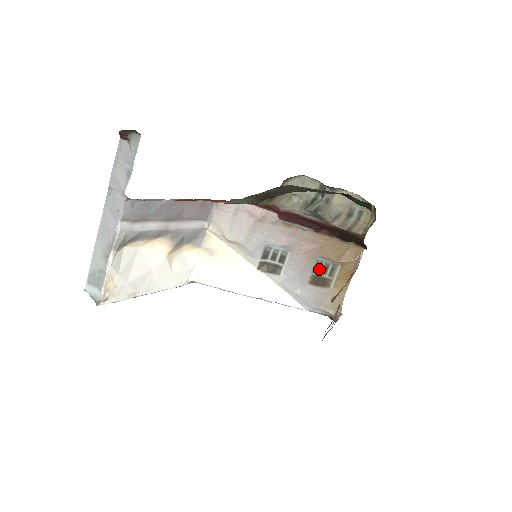
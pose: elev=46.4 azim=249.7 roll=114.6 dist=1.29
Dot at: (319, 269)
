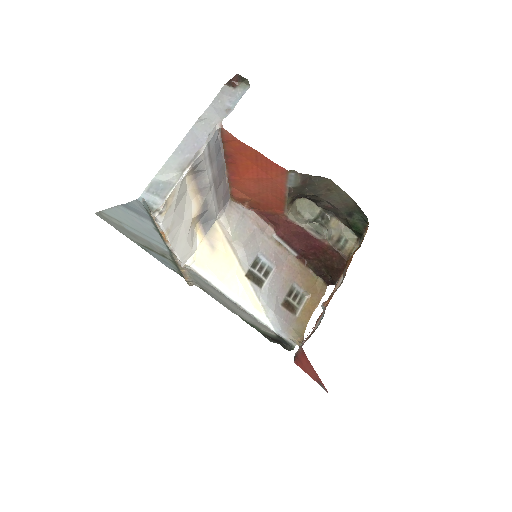
Dot at: (291, 294)
